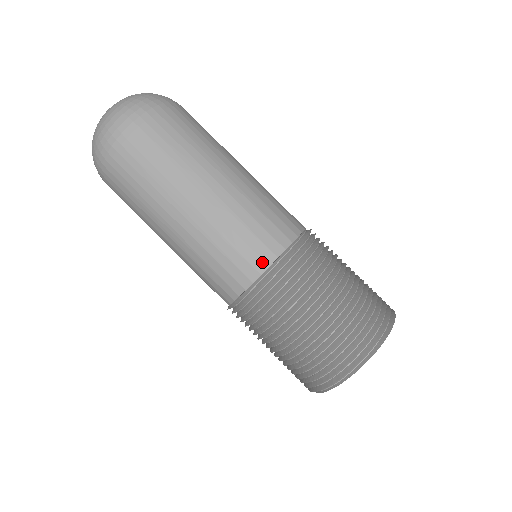
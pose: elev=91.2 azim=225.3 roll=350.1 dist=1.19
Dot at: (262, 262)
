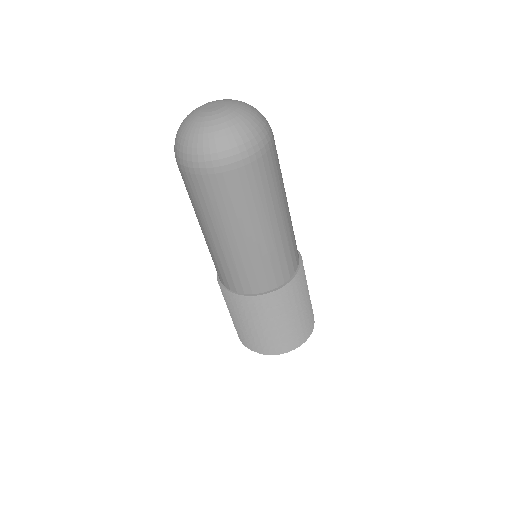
Dot at: (275, 284)
